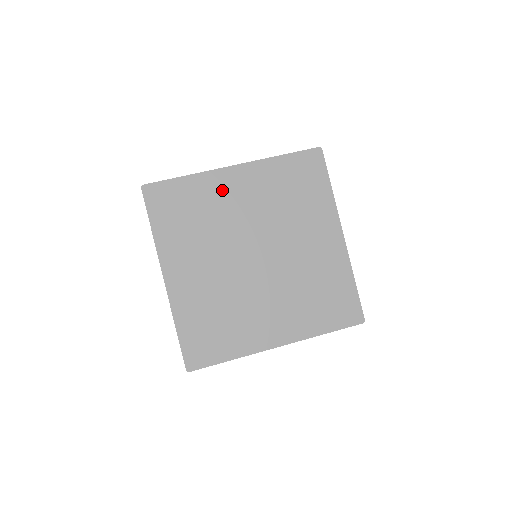
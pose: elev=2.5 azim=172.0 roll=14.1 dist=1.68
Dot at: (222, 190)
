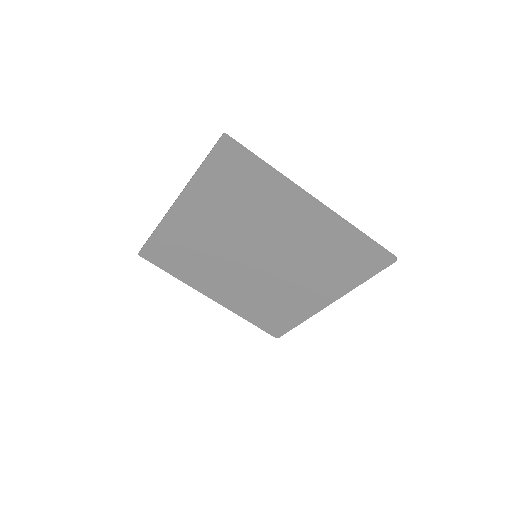
Dot at: (284, 205)
